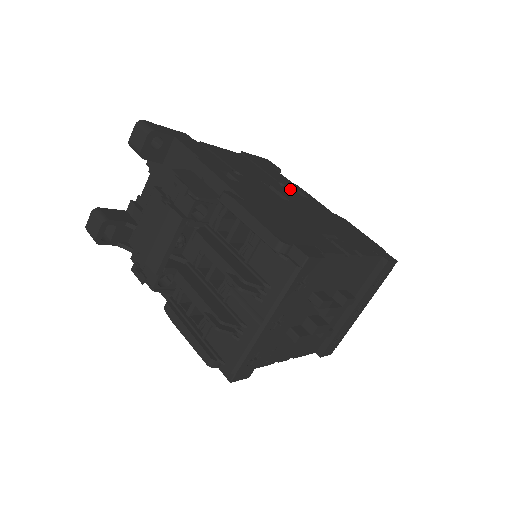
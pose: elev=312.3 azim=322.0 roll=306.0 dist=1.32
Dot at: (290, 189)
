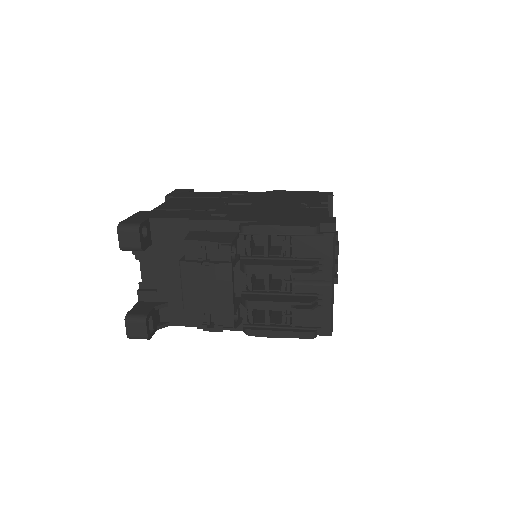
Dot at: (232, 197)
